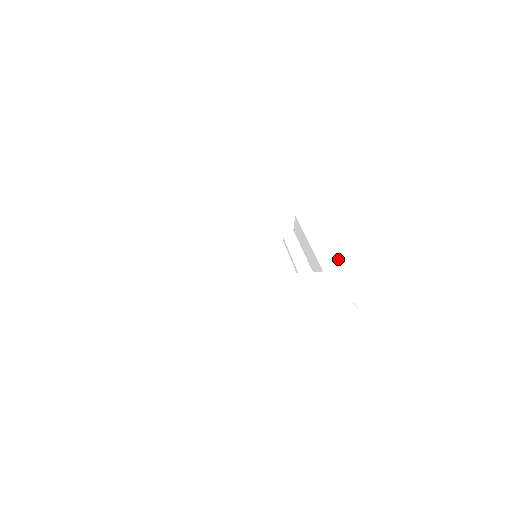
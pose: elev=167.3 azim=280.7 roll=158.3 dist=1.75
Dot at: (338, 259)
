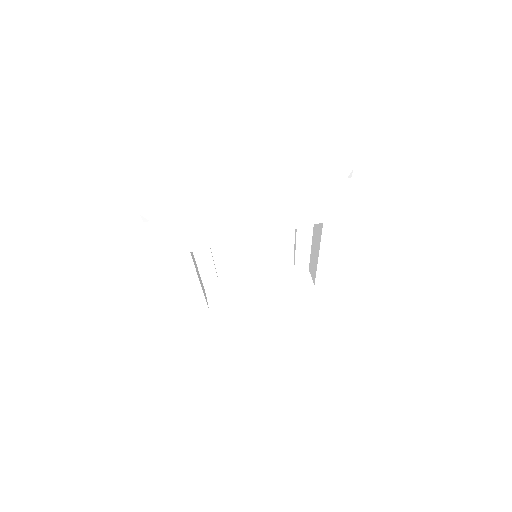
Dot at: (337, 272)
